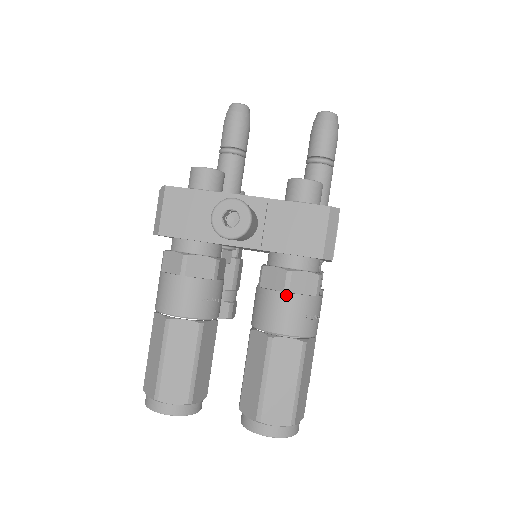
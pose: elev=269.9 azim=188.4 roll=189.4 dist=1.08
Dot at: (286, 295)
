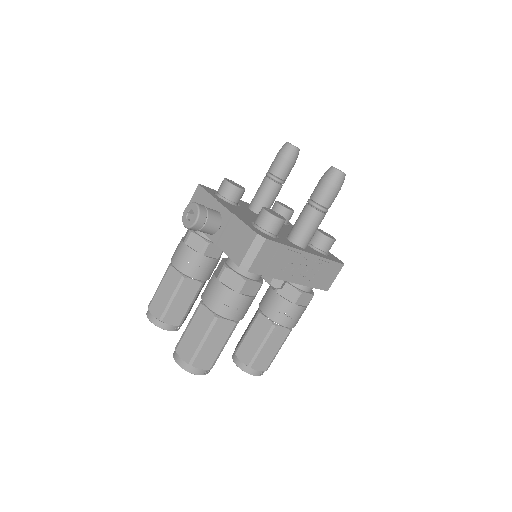
Dot at: (217, 281)
